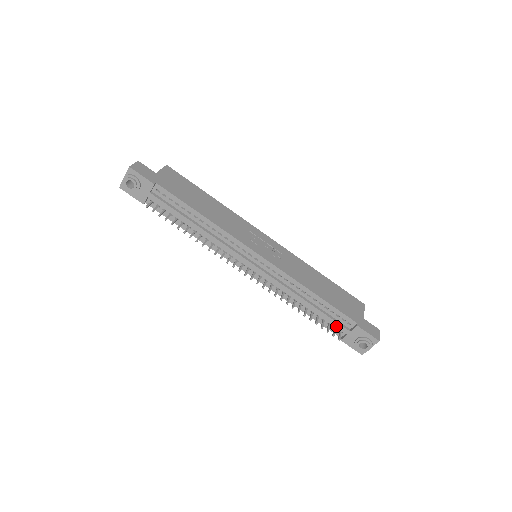
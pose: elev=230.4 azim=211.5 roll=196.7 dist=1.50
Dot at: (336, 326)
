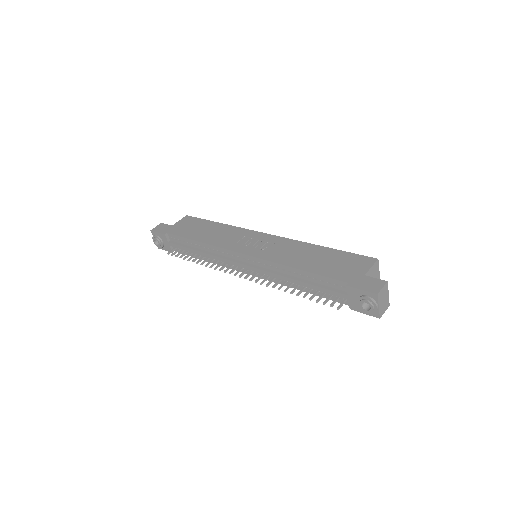
Dot at: occluded
